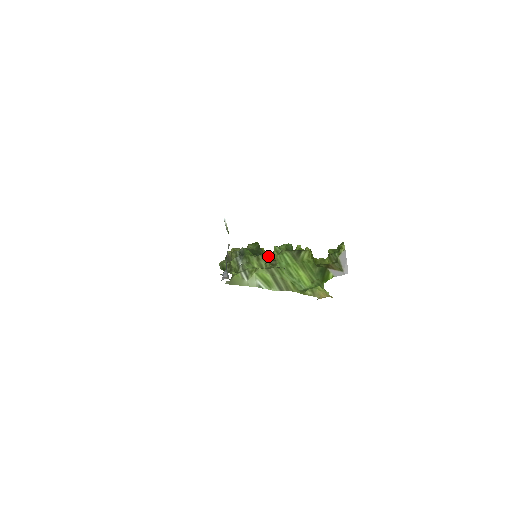
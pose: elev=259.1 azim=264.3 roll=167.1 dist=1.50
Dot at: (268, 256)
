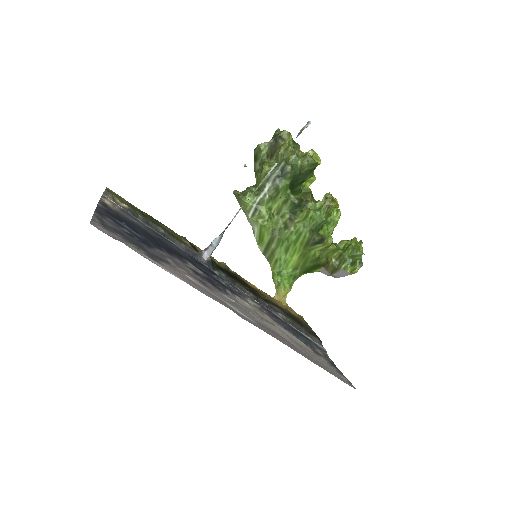
Dot at: (296, 208)
